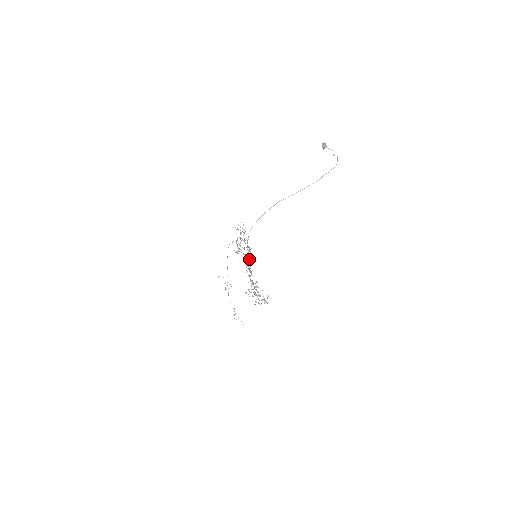
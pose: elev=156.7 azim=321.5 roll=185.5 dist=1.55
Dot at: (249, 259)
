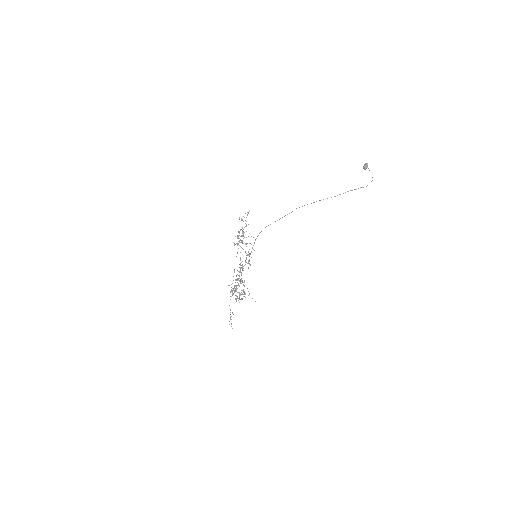
Dot at: occluded
